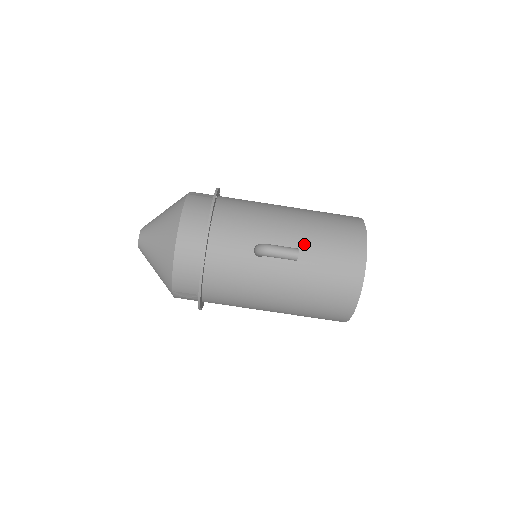
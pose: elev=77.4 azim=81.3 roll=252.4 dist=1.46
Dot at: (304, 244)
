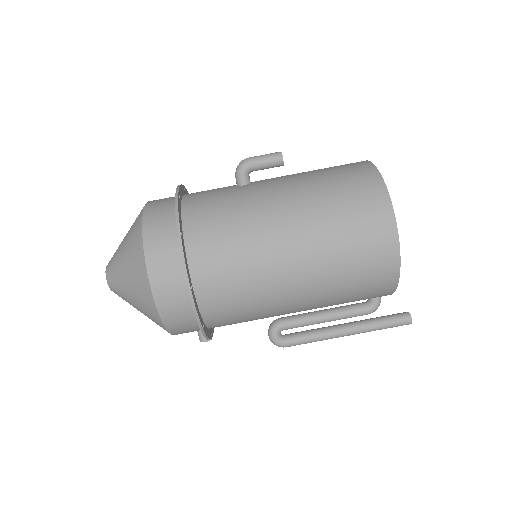
Dot at: occluded
